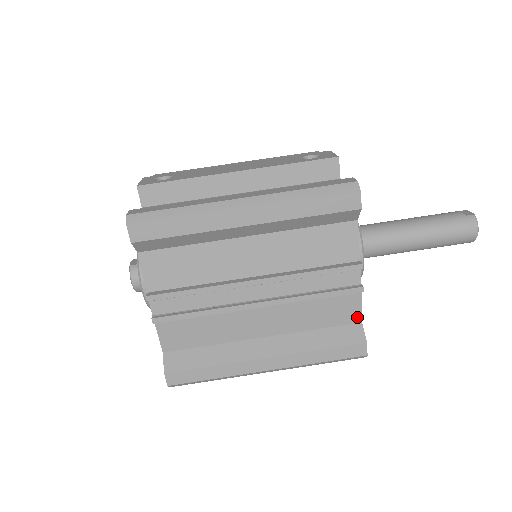
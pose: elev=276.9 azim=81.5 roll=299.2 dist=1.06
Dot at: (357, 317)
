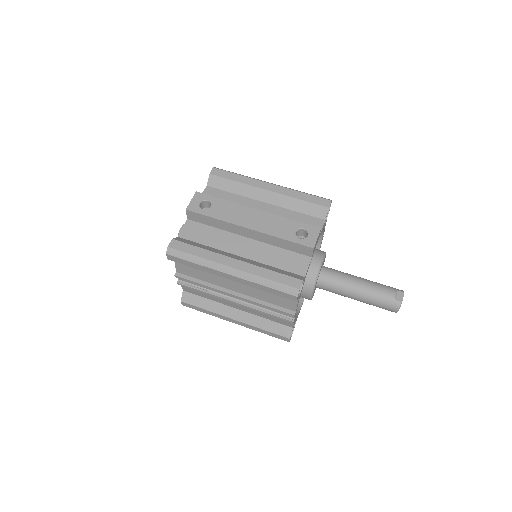
Dot at: (291, 325)
